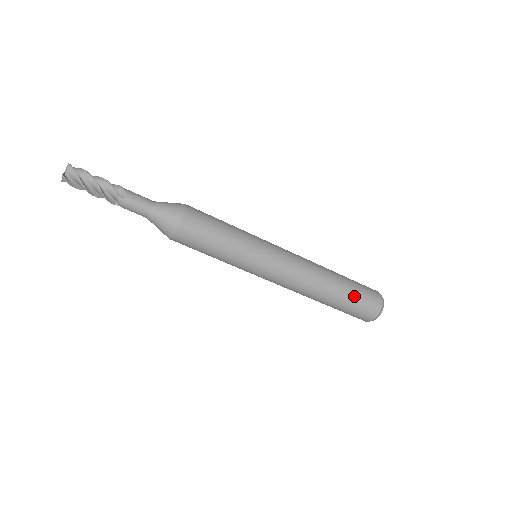
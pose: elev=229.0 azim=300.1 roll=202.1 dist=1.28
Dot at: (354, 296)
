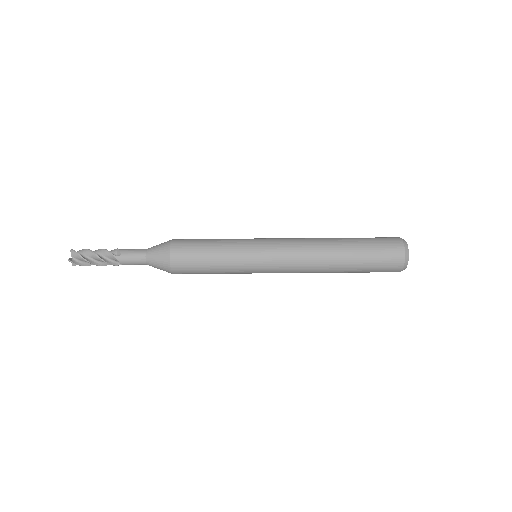
Dot at: (368, 250)
